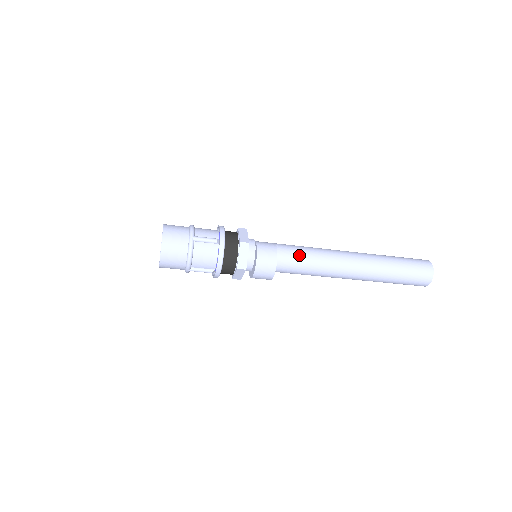
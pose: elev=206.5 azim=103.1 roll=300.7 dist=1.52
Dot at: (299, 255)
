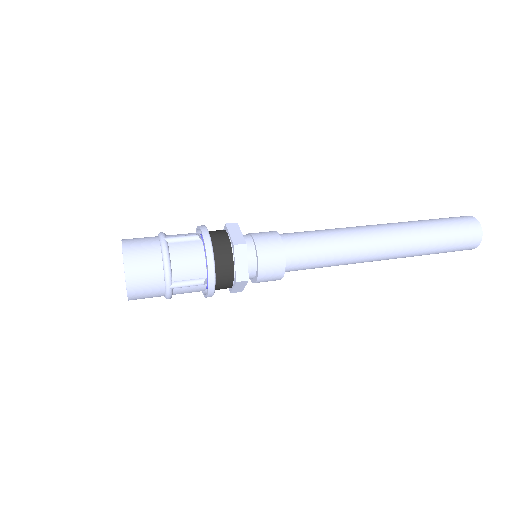
Dot at: (313, 264)
